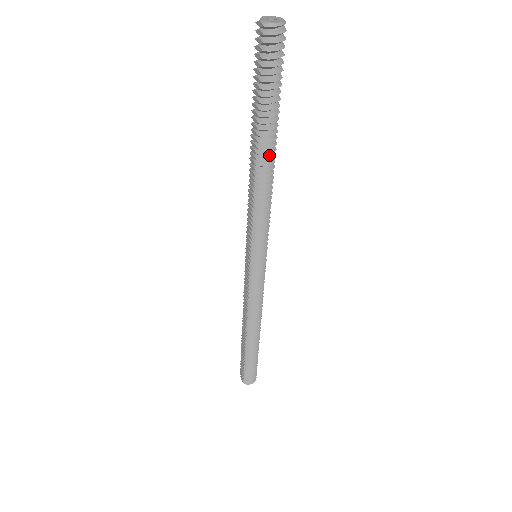
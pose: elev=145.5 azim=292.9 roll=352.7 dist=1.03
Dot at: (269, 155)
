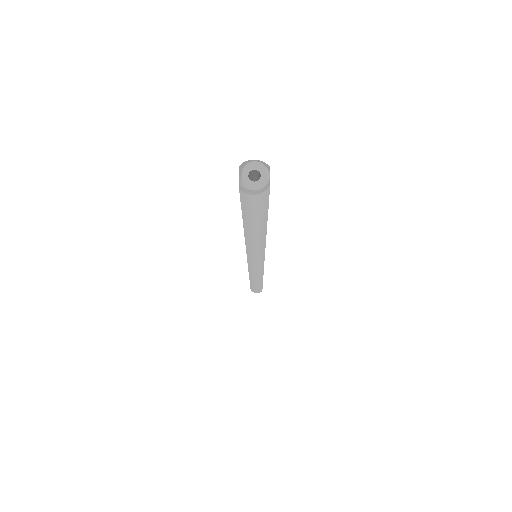
Dot at: occluded
